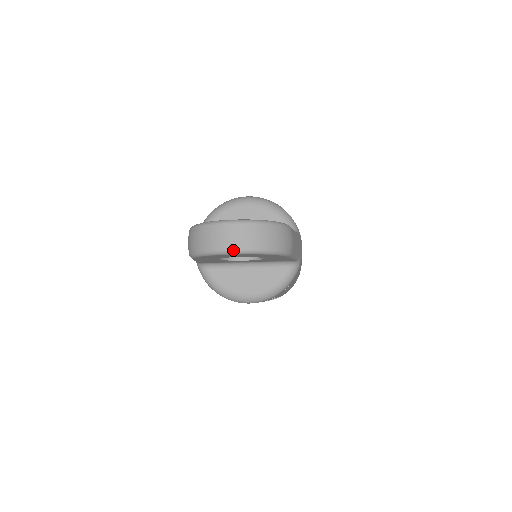
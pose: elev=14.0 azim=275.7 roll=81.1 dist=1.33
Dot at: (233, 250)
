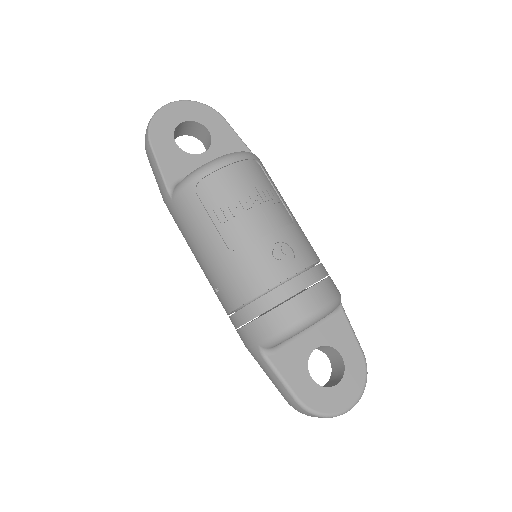
Dot at: occluded
